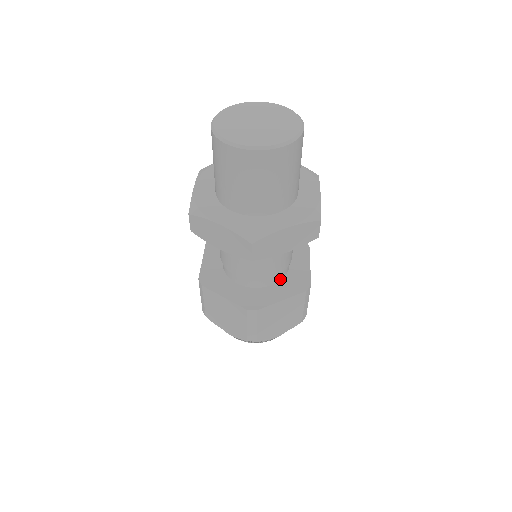
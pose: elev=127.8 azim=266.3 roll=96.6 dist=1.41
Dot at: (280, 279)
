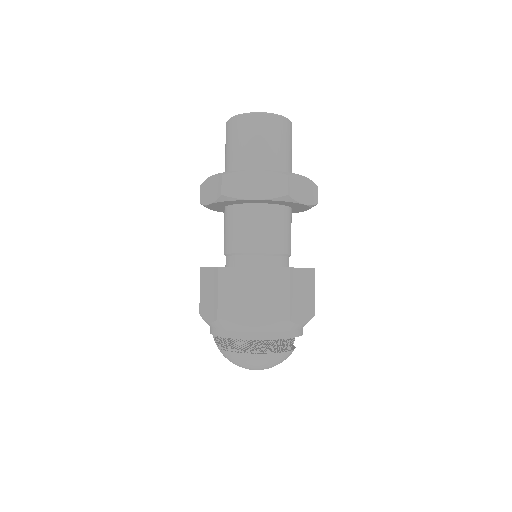
Dot at: (266, 266)
